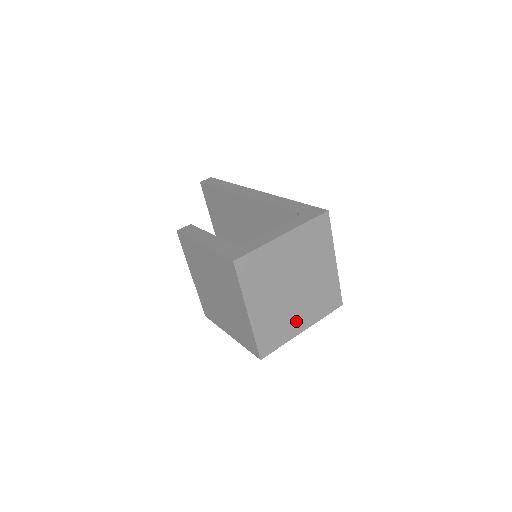
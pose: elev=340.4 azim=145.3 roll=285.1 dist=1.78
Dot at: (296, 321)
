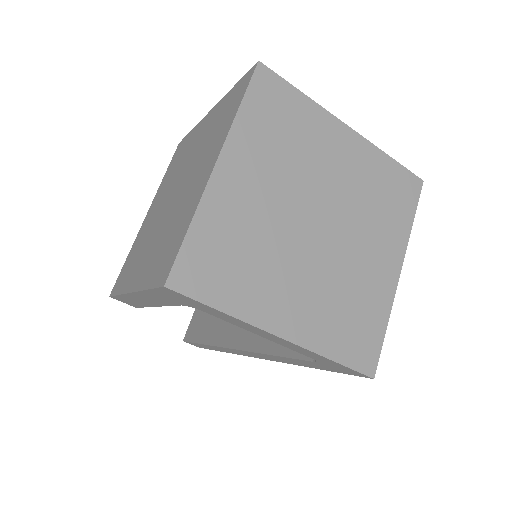
Dot at: (280, 296)
